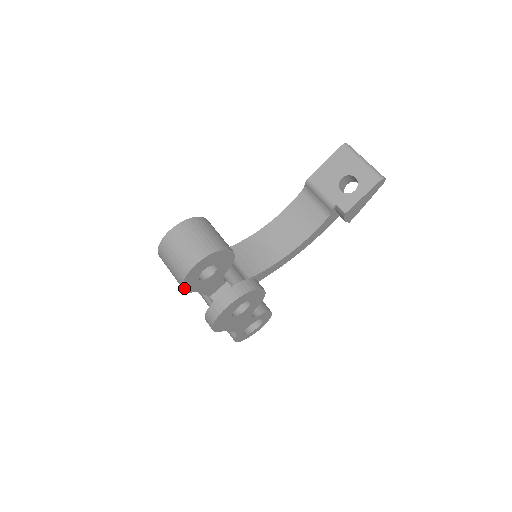
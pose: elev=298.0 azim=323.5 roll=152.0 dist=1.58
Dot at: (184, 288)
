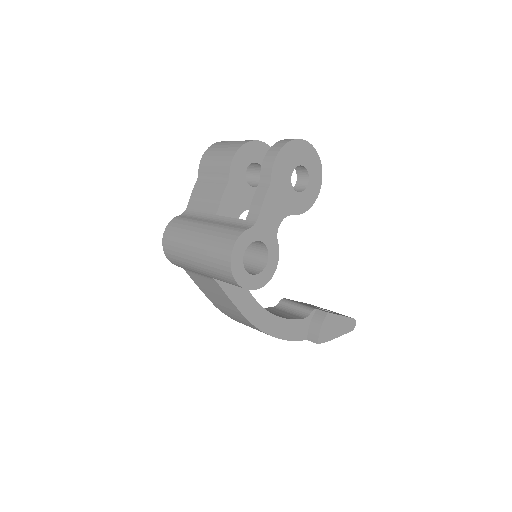
Dot at: (238, 151)
